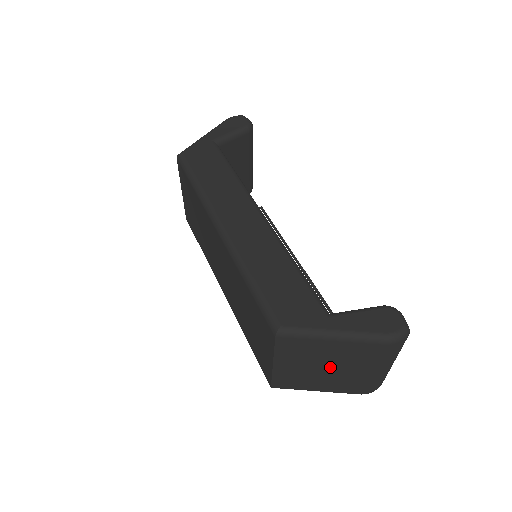
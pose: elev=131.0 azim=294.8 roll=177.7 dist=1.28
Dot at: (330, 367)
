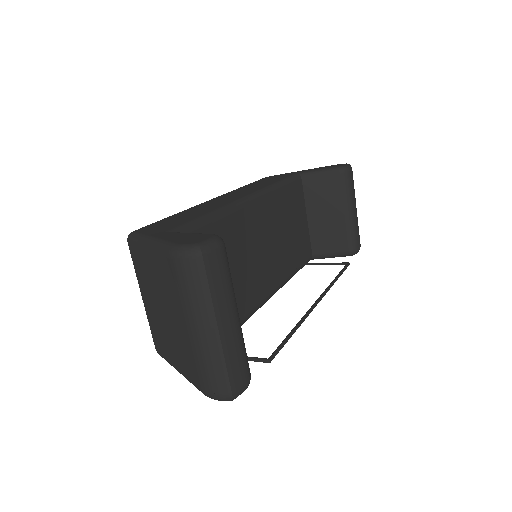
Dot at: (164, 309)
